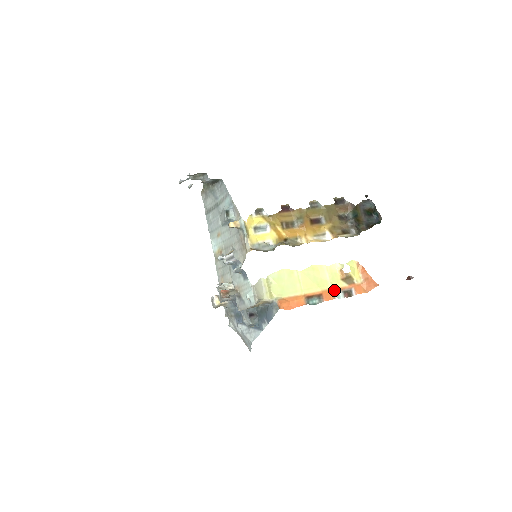
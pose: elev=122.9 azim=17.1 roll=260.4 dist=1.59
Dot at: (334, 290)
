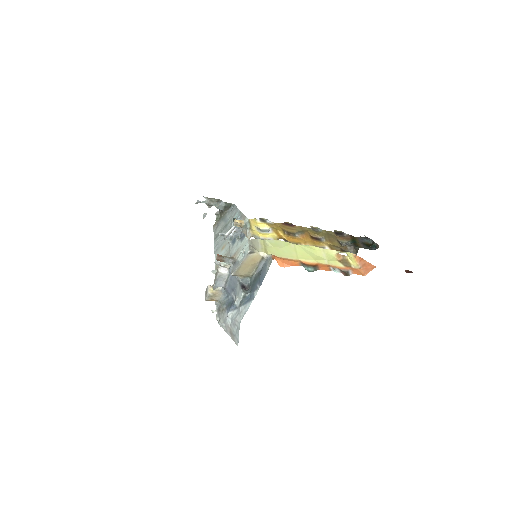
Dot at: (330, 266)
